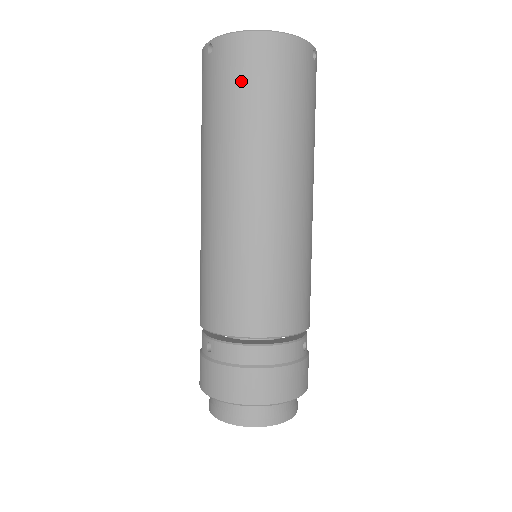
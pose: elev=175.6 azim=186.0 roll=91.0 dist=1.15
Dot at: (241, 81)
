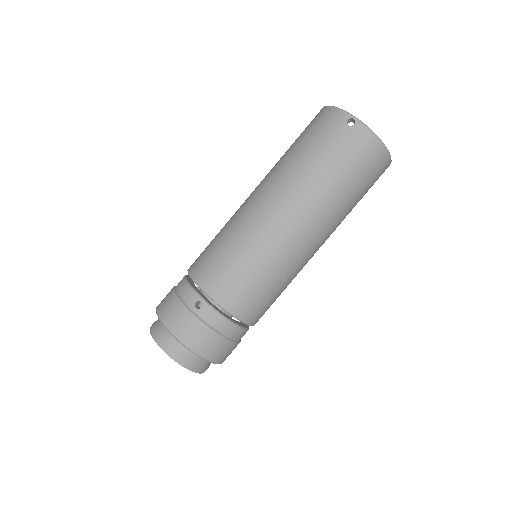
Dot at: (355, 166)
